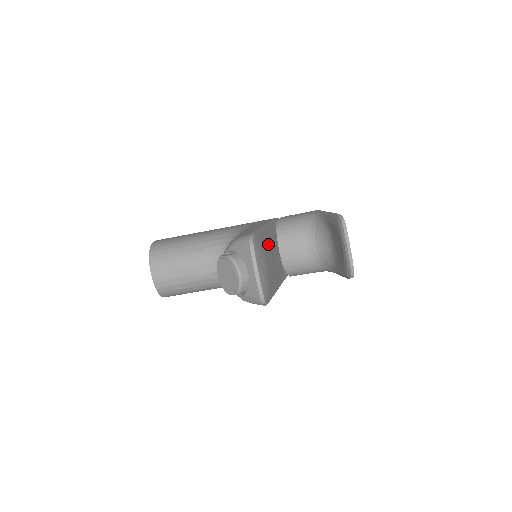
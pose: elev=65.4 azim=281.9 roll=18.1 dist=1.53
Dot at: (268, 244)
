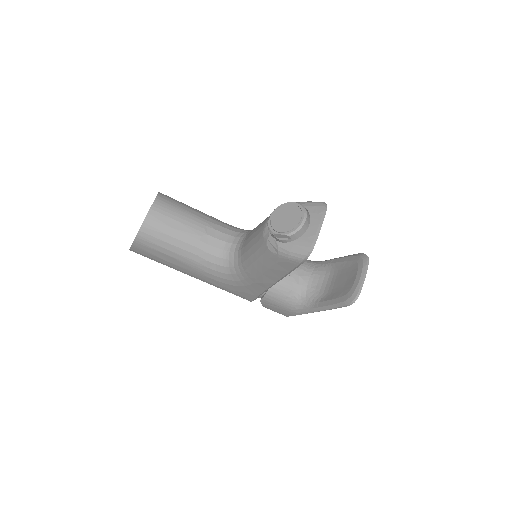
Dot at: occluded
